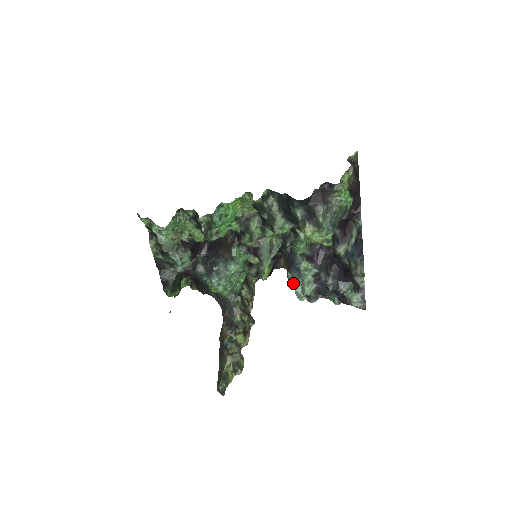
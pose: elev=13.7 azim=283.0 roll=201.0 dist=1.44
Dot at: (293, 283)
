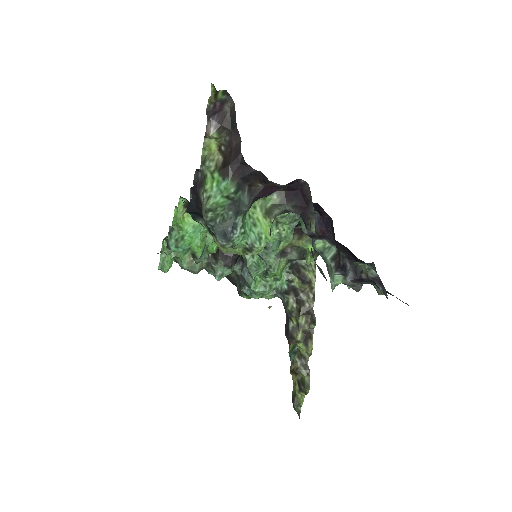
Dot at: occluded
